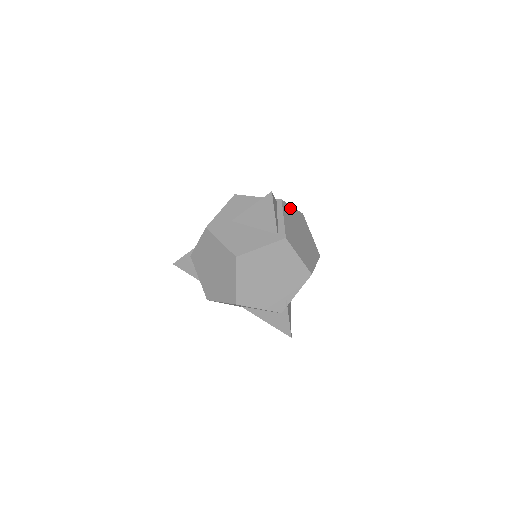
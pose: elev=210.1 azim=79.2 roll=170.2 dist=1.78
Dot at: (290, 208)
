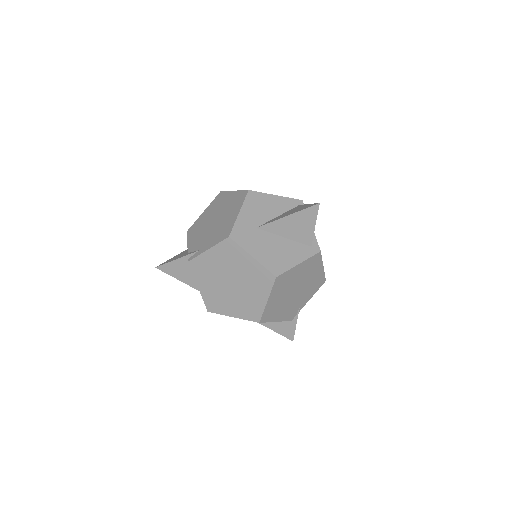
Dot at: occluded
